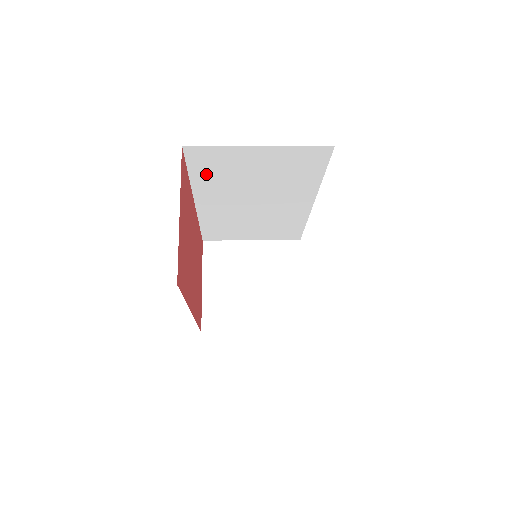
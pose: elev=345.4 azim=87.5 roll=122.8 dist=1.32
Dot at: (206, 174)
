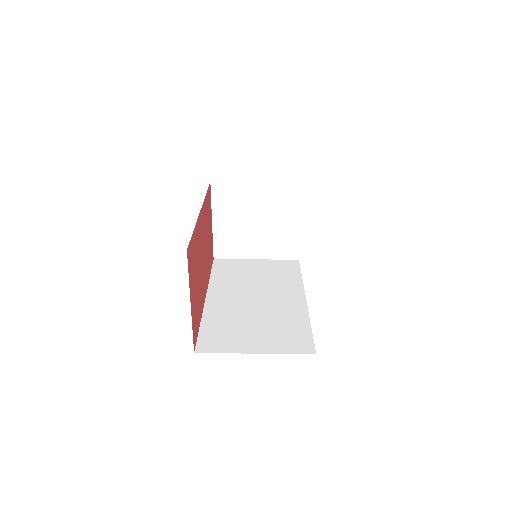
Dot at: occluded
